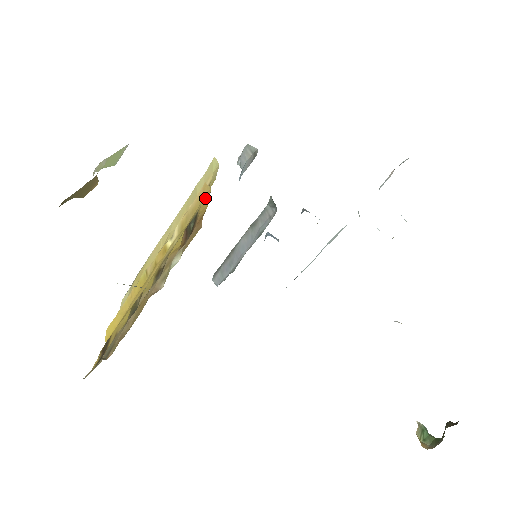
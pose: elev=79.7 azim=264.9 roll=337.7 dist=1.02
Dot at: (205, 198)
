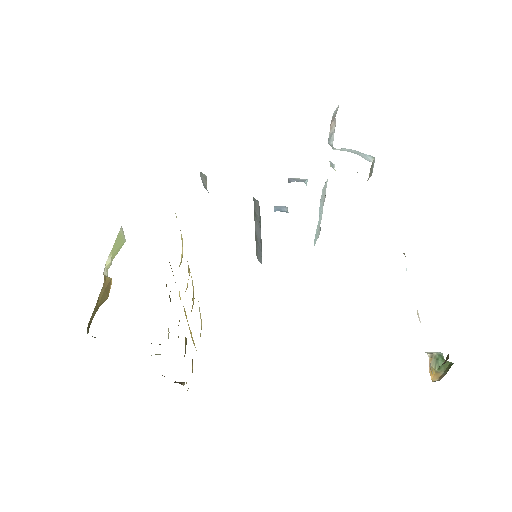
Dot at: occluded
